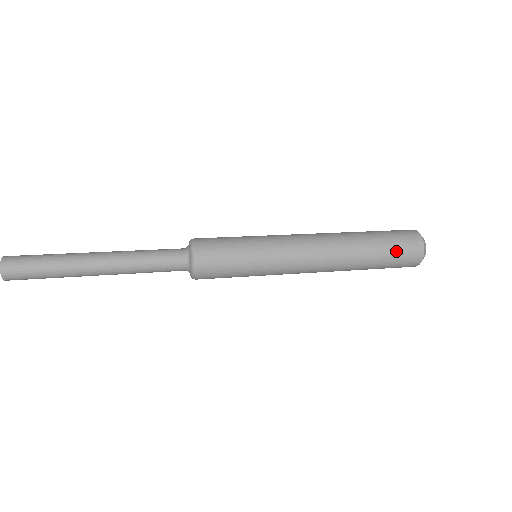
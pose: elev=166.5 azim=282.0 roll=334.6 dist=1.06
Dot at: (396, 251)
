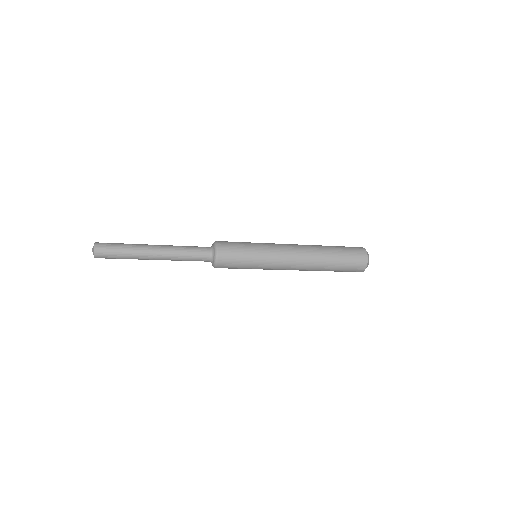
Dot at: (346, 248)
